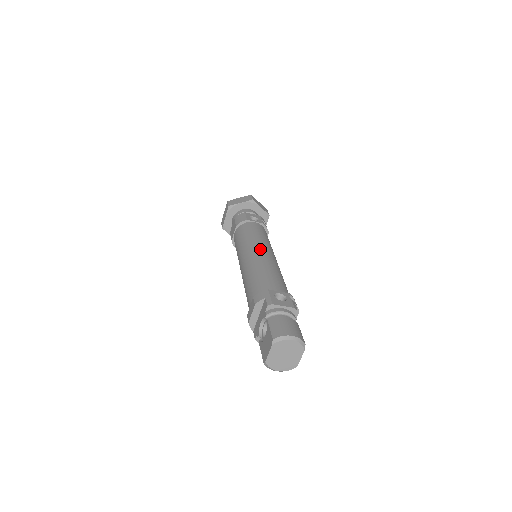
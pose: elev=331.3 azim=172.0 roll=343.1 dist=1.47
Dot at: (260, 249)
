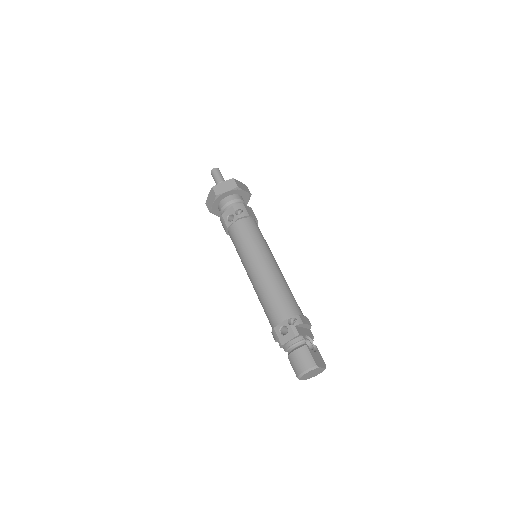
Dot at: (251, 269)
